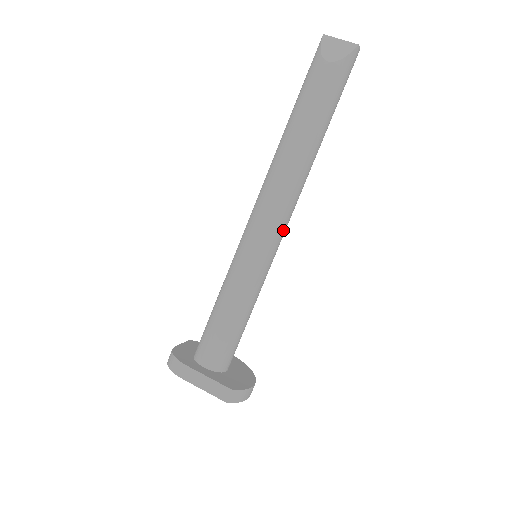
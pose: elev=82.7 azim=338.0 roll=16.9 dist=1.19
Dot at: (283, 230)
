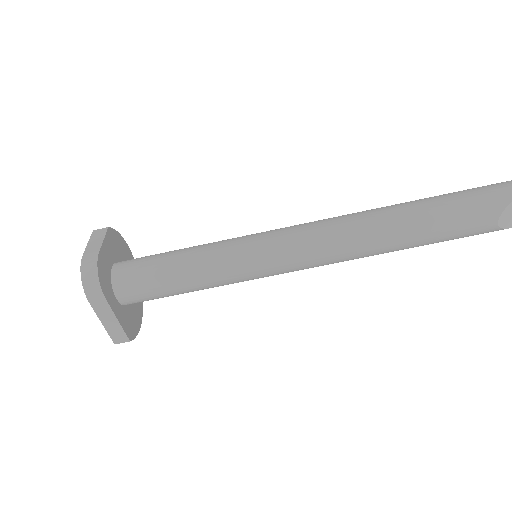
Dot at: occluded
